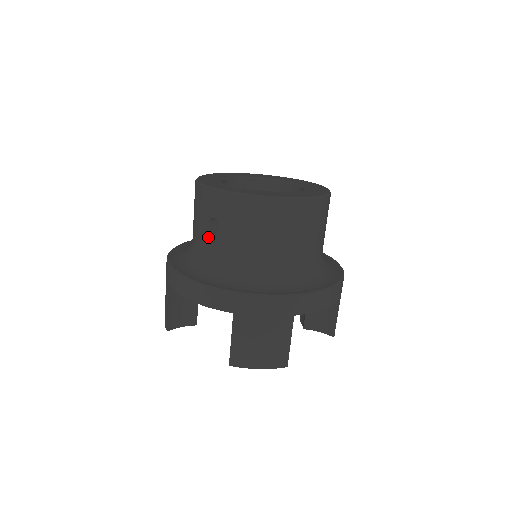
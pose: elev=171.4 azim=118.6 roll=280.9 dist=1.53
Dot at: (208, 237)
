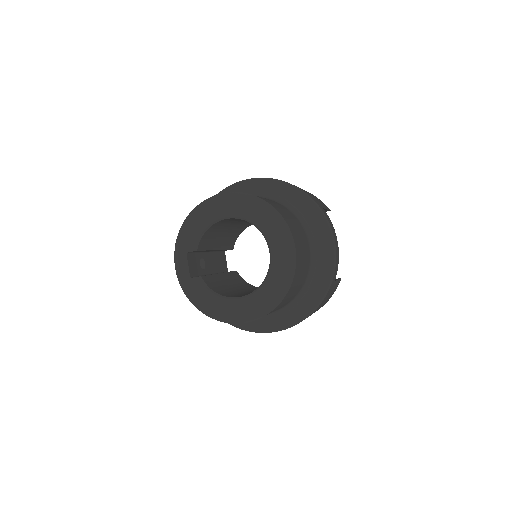
Dot at: occluded
